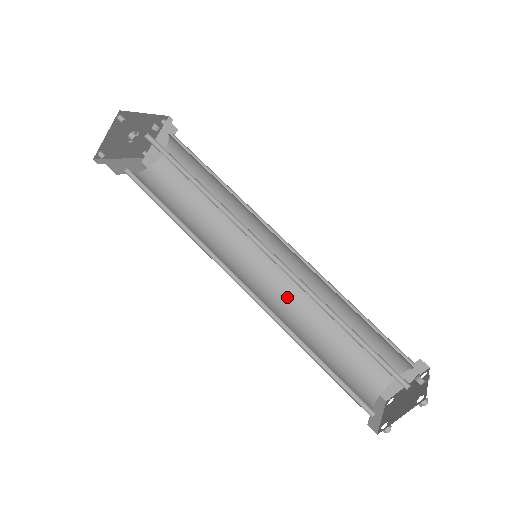
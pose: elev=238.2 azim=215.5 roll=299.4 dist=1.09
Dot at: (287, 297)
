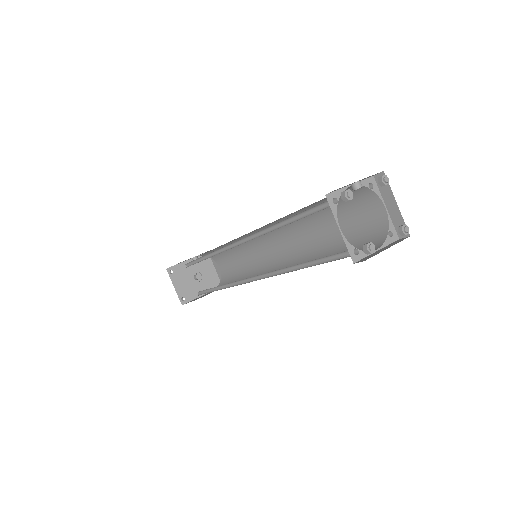
Dot at: (299, 258)
